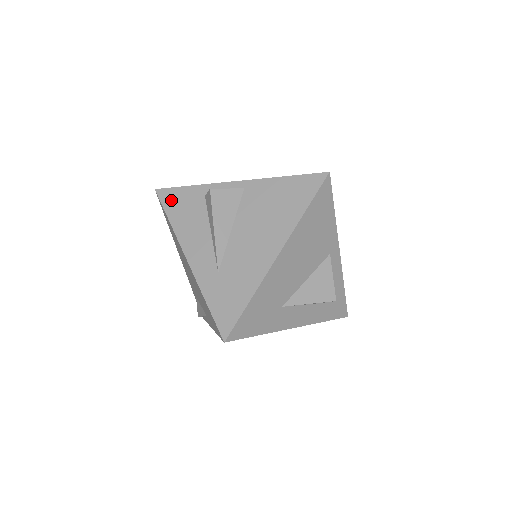
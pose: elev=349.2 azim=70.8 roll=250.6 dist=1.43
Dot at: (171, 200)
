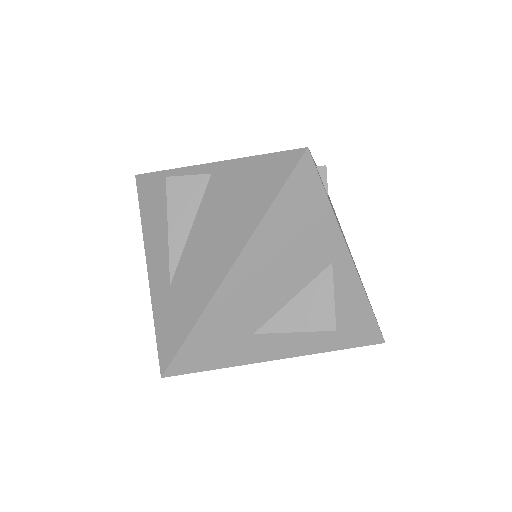
Dot at: (145, 189)
